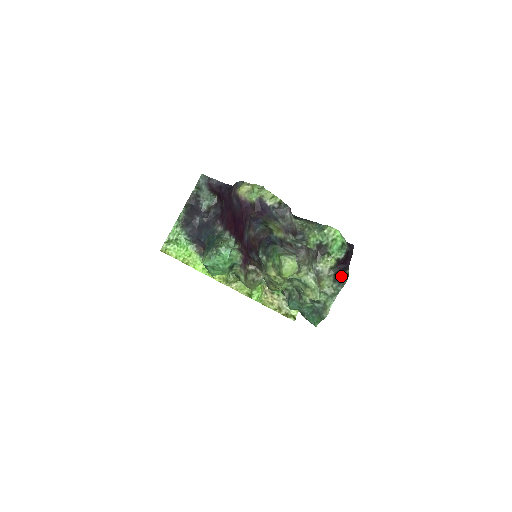
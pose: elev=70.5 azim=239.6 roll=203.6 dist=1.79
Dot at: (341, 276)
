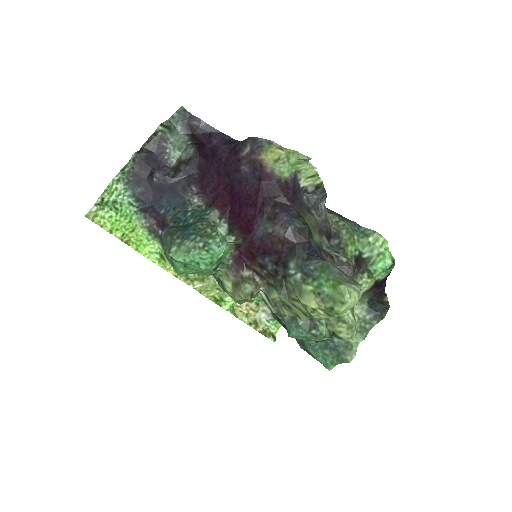
Dot at: (379, 305)
